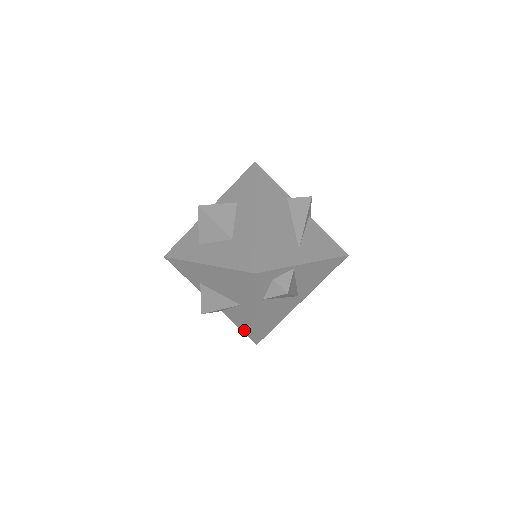
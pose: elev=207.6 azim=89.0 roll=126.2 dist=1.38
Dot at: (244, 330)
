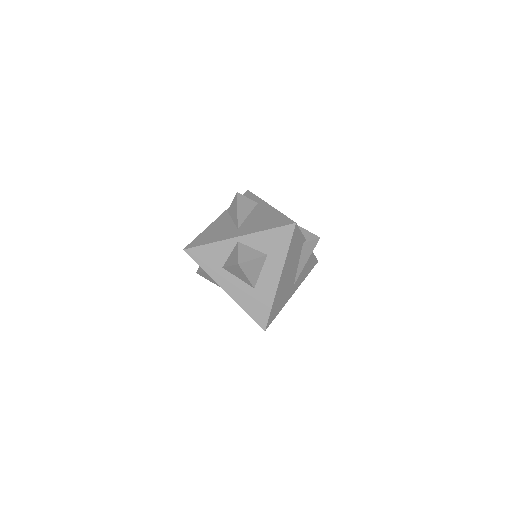
Dot at: occluded
